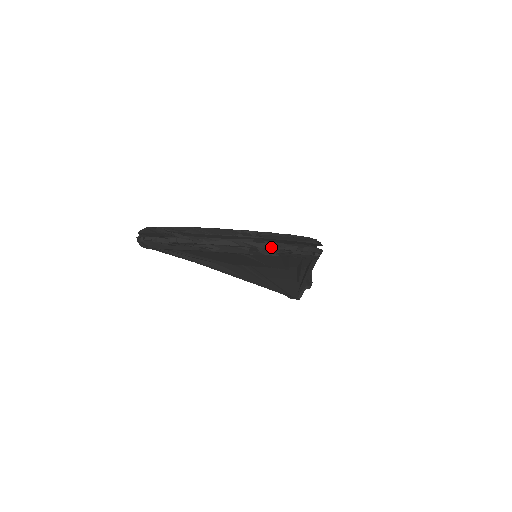
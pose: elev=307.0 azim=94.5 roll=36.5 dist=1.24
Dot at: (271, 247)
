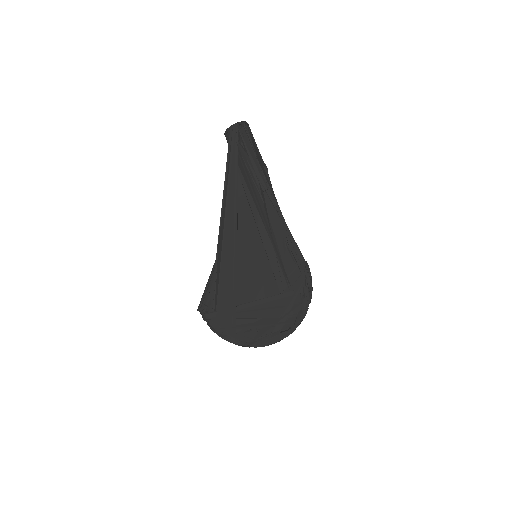
Dot at: (299, 323)
